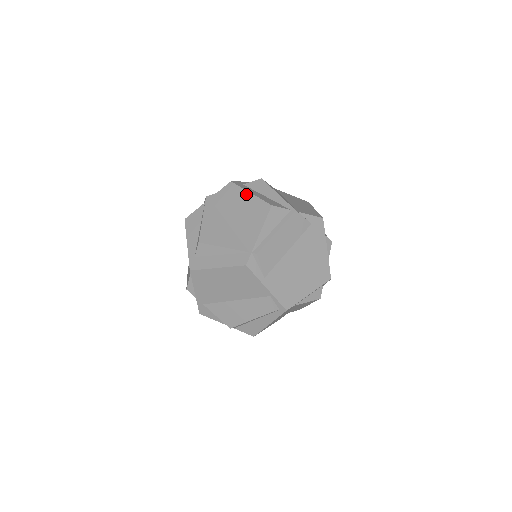
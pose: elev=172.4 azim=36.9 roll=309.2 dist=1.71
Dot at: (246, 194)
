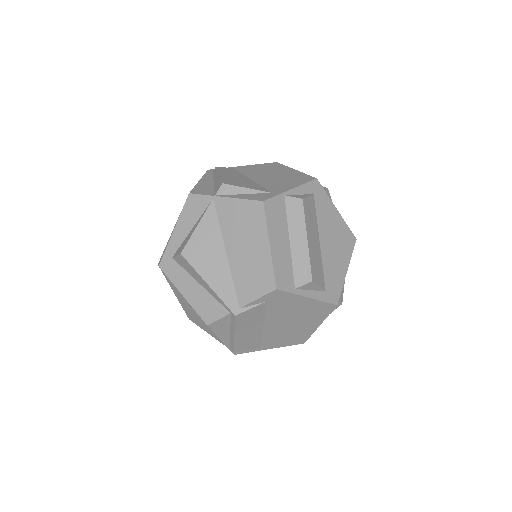
Dot at: occluded
